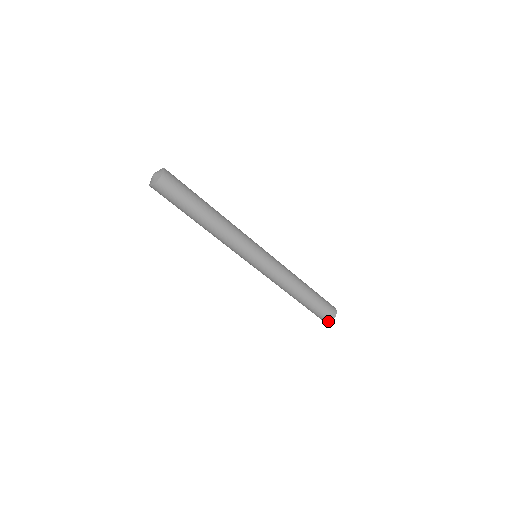
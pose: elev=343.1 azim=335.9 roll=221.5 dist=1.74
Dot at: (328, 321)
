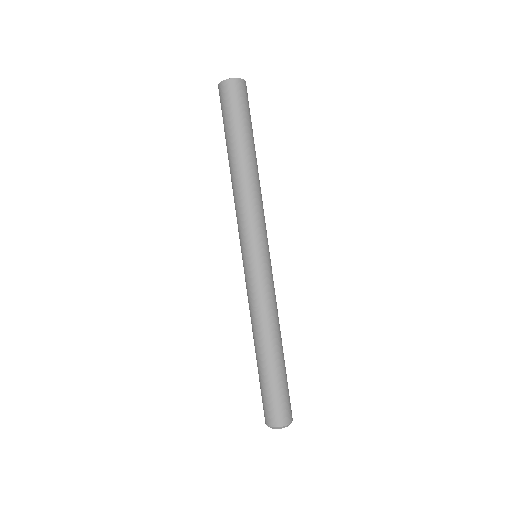
Dot at: (268, 423)
